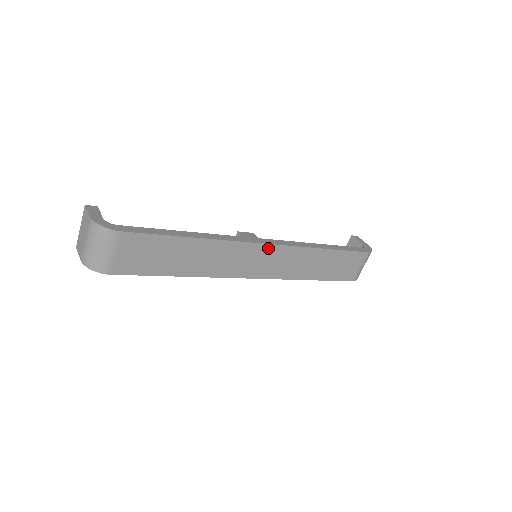
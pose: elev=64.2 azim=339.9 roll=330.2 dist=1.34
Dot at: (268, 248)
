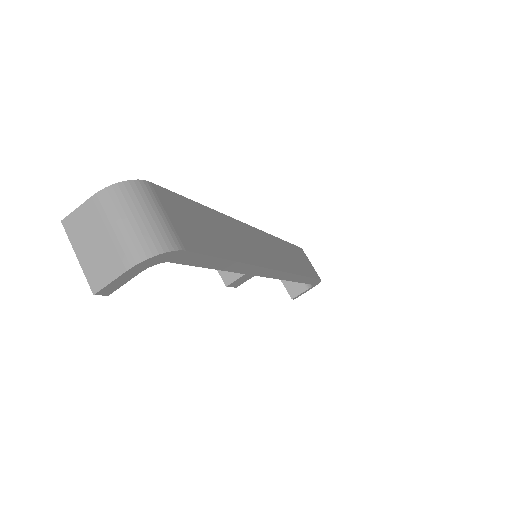
Dot at: (258, 233)
